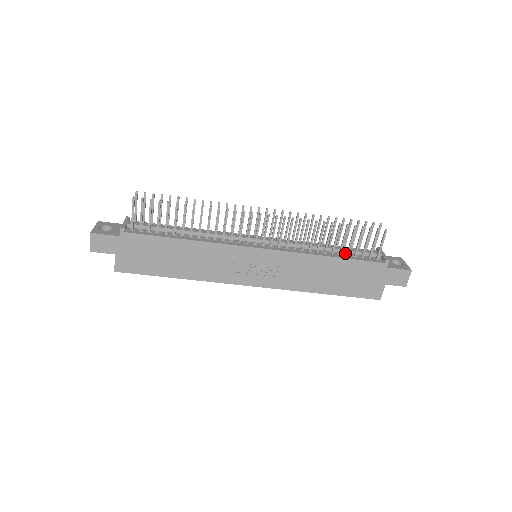
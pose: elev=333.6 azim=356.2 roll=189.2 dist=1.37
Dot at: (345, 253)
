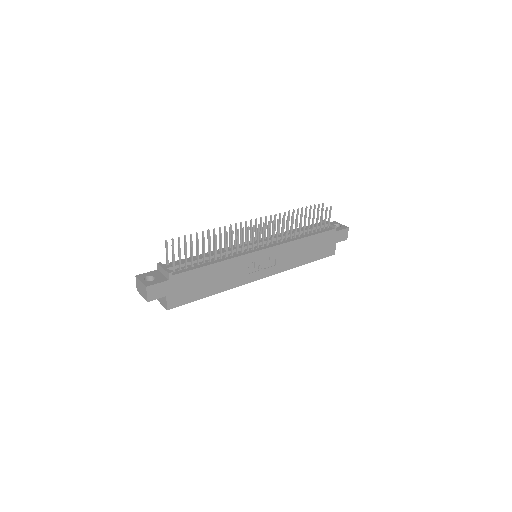
Dot at: (309, 231)
